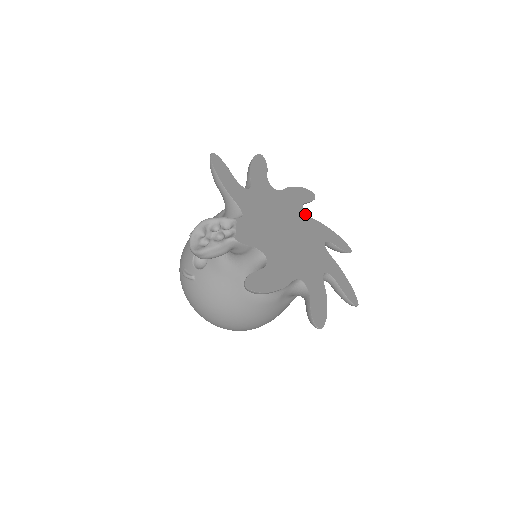
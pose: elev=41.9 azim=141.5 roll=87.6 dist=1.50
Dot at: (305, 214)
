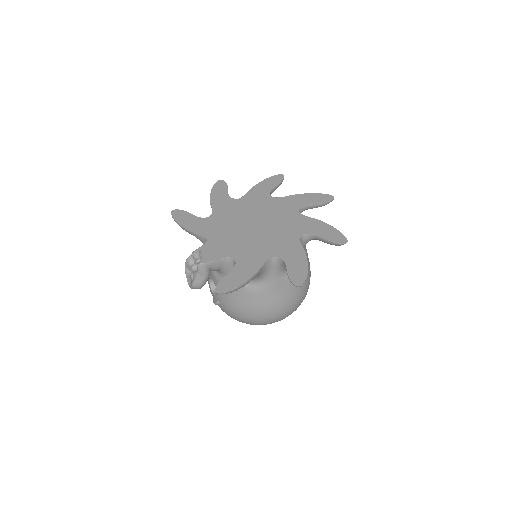
Dot at: (273, 199)
